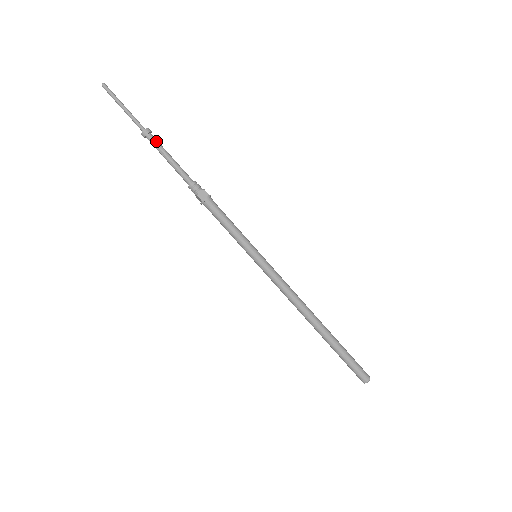
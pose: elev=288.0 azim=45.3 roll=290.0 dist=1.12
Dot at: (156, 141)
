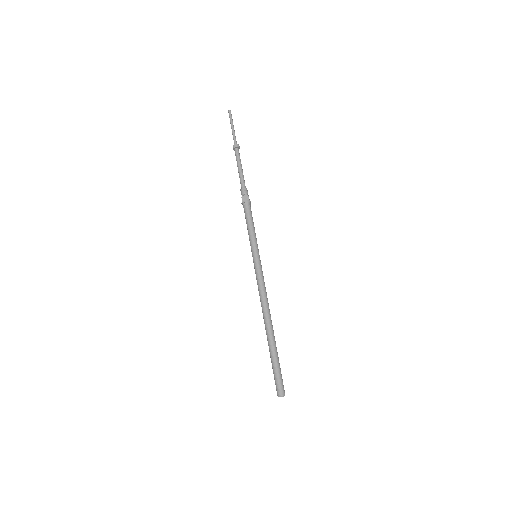
Dot at: (238, 154)
